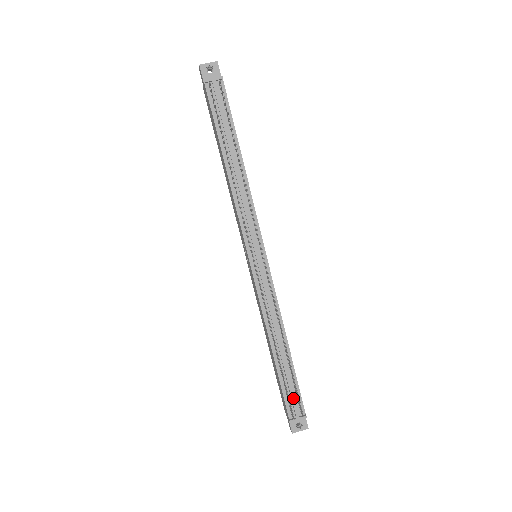
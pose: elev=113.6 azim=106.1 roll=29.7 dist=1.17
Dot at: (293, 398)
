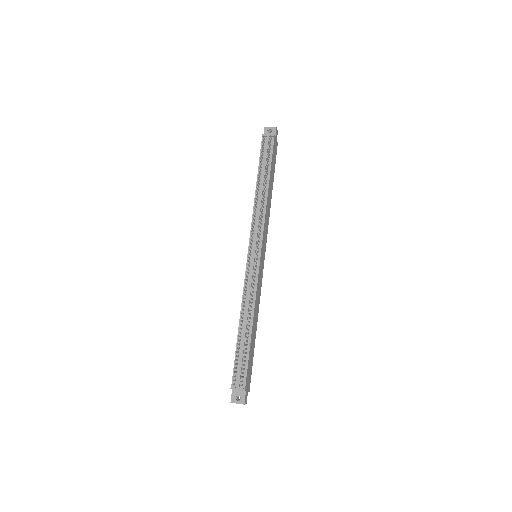
Dot at: (240, 369)
